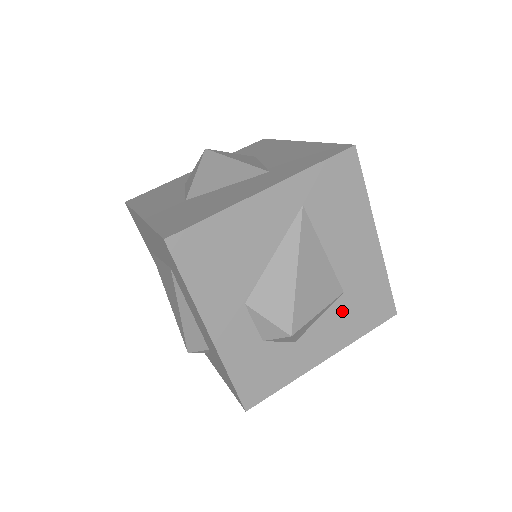
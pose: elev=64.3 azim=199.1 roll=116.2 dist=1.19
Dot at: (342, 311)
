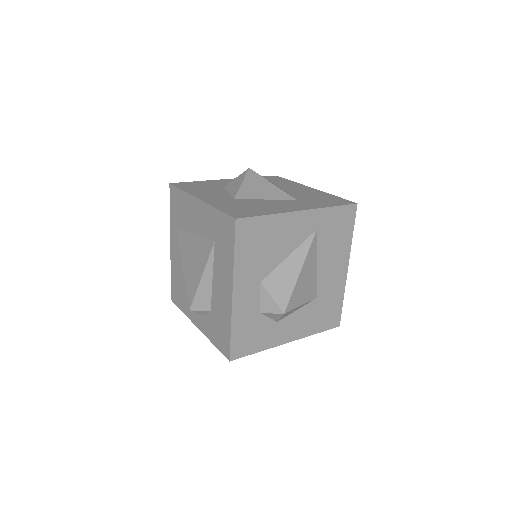
Dot at: (311, 311)
